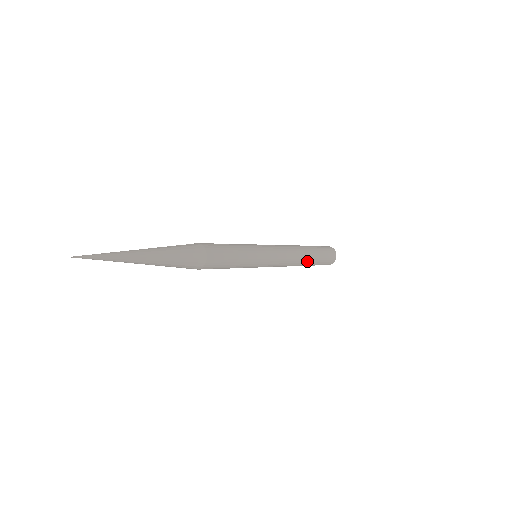
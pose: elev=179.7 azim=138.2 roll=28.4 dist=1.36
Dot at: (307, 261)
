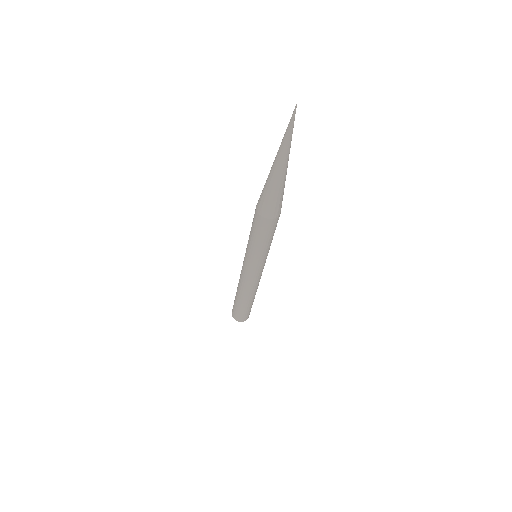
Dot at: (249, 299)
